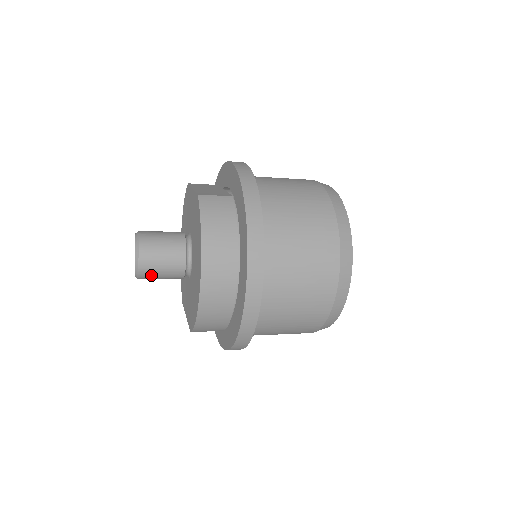
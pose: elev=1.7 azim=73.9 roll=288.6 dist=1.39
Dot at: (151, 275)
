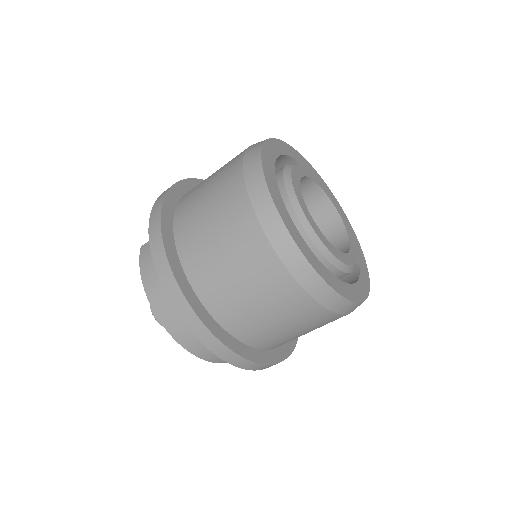
Dot at: occluded
